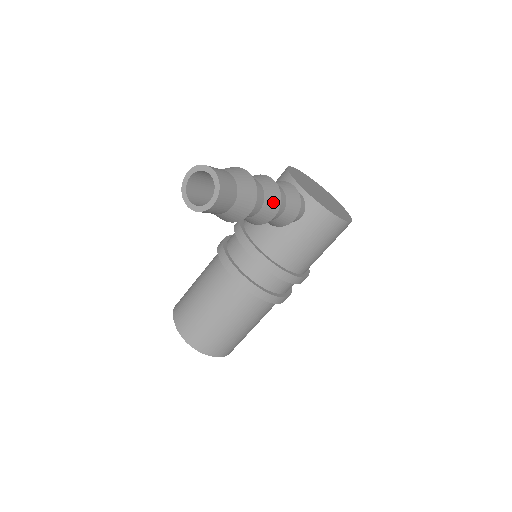
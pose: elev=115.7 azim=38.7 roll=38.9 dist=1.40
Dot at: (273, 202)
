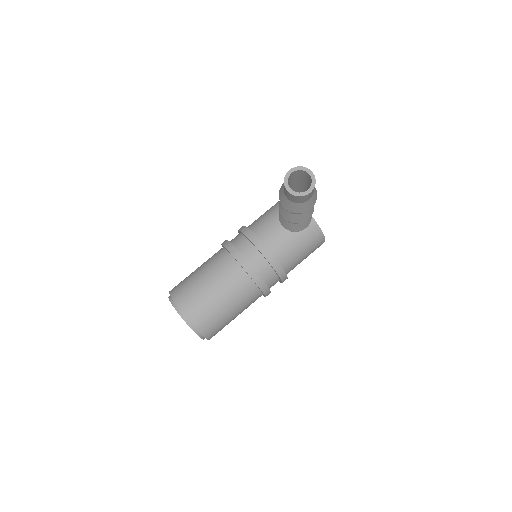
Dot at: (312, 208)
